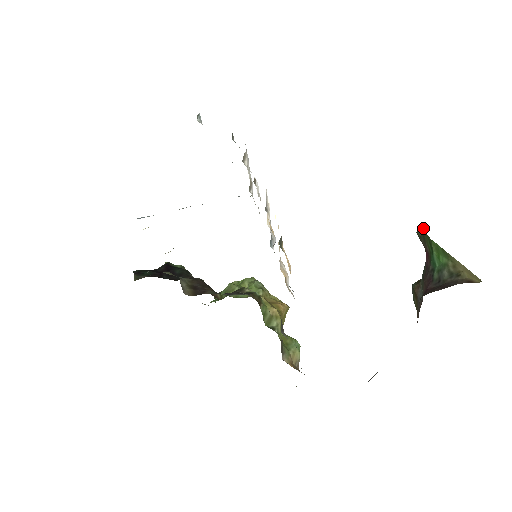
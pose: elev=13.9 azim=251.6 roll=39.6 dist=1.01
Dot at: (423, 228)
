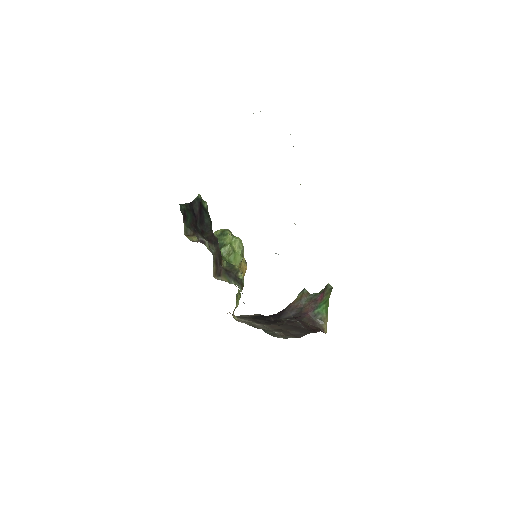
Dot at: (331, 290)
